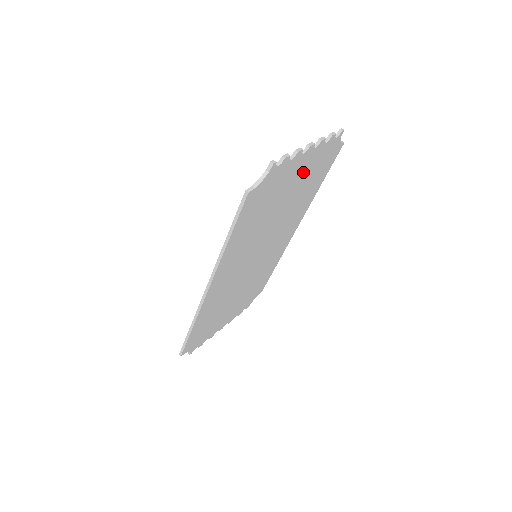
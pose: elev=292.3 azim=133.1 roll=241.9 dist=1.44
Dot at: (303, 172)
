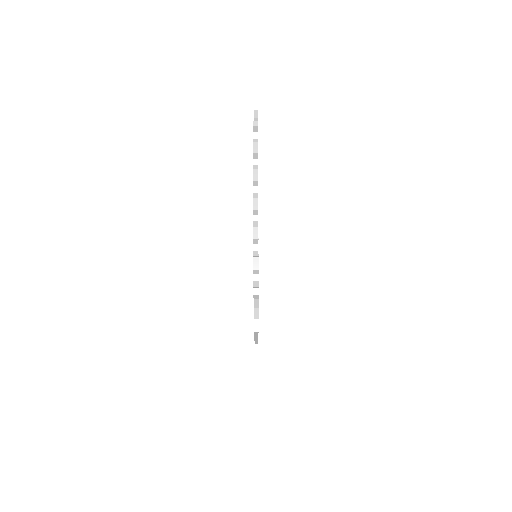
Dot at: occluded
